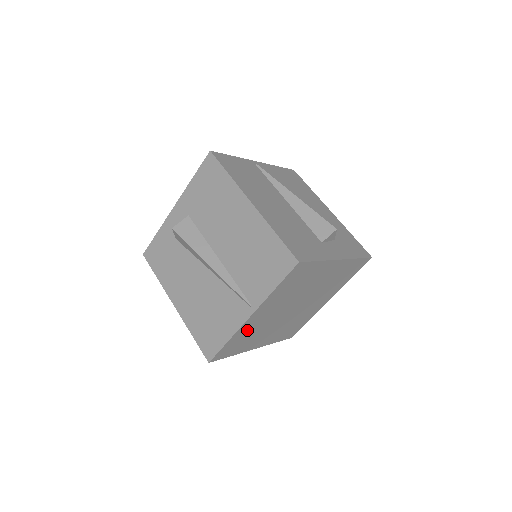
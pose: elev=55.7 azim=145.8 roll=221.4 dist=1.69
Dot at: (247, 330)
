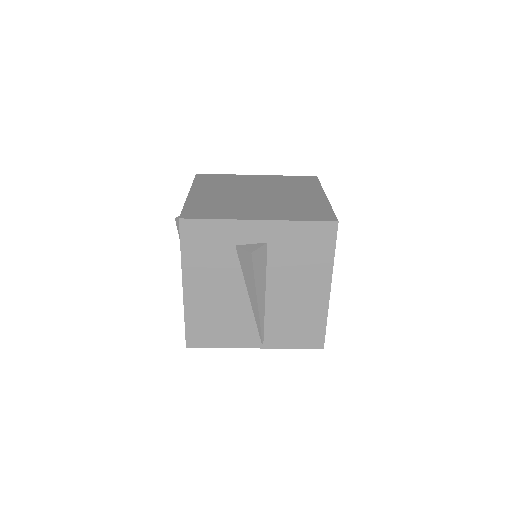
Dot at: occluded
